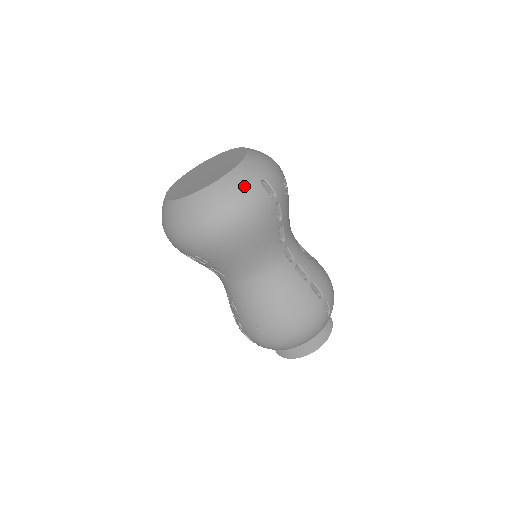
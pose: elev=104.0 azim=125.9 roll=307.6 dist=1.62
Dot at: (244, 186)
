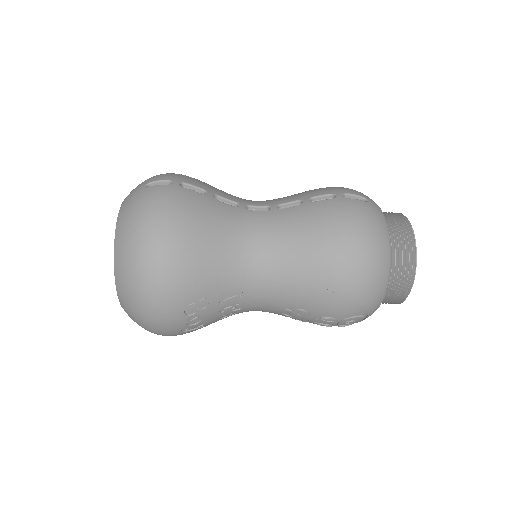
Dot at: (134, 204)
